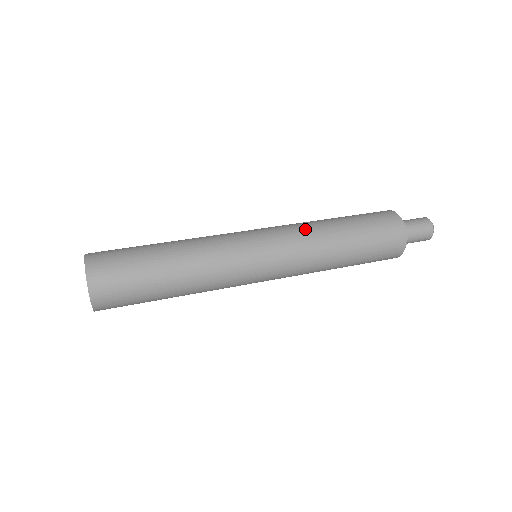
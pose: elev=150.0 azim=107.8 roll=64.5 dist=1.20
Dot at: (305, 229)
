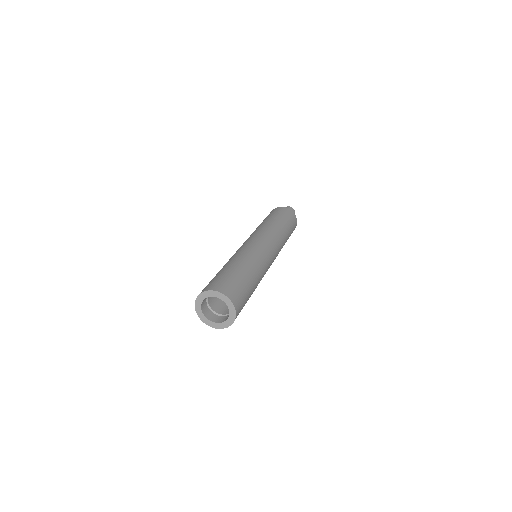
Dot at: (268, 228)
